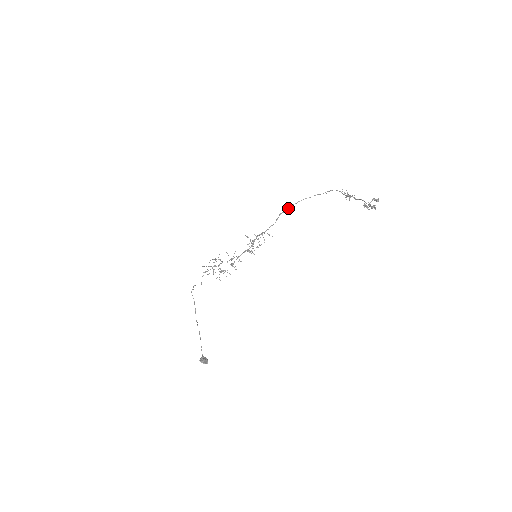
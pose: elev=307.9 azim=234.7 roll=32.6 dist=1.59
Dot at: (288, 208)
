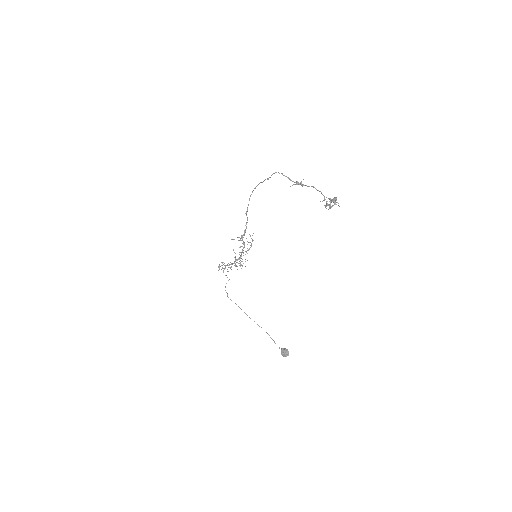
Dot at: (248, 204)
